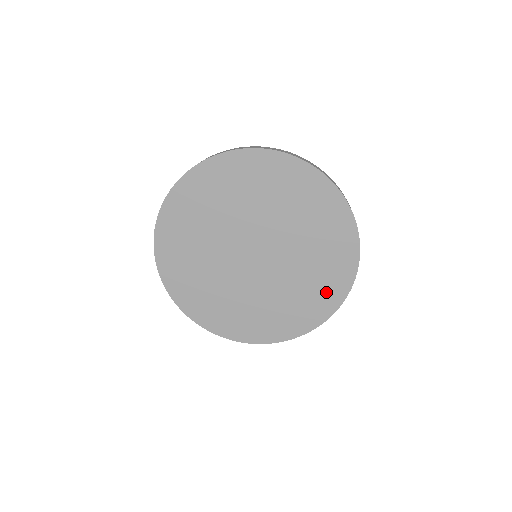
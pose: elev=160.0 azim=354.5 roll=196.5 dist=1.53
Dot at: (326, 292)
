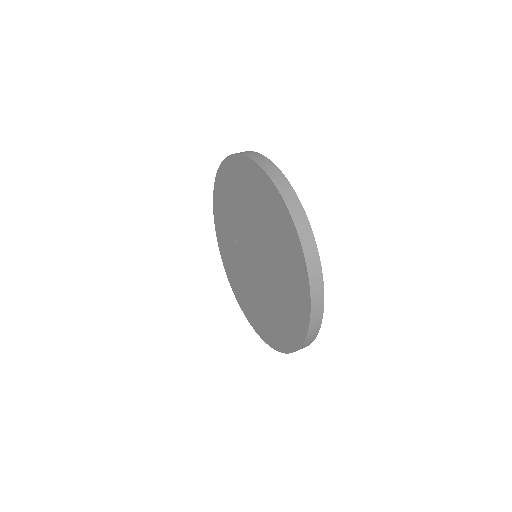
Dot at: (257, 320)
